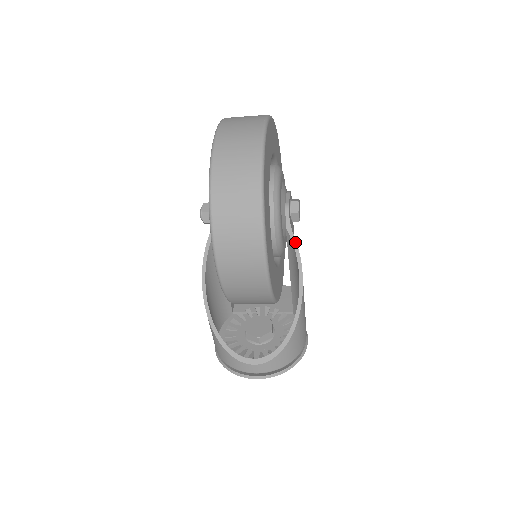
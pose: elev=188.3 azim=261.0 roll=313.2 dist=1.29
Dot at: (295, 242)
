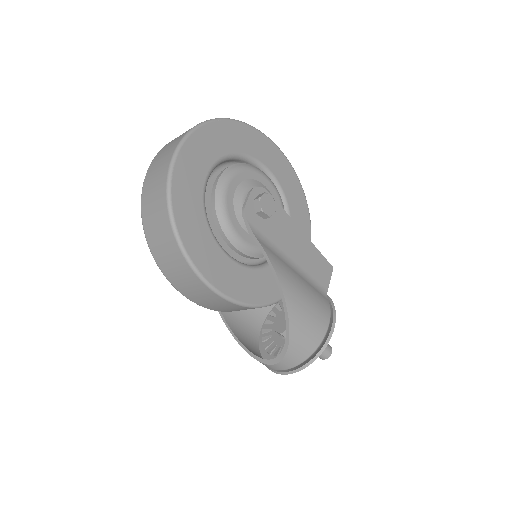
Dot at: (260, 246)
